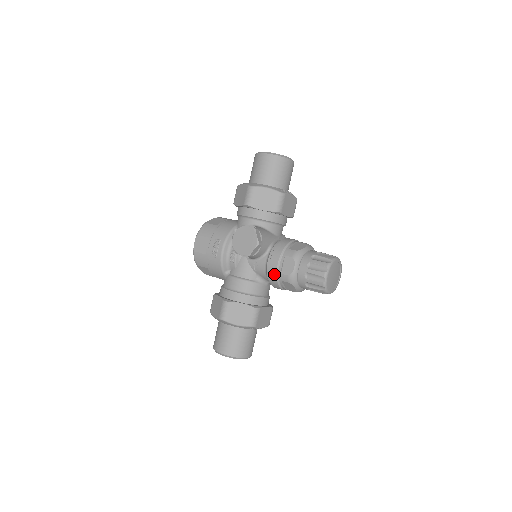
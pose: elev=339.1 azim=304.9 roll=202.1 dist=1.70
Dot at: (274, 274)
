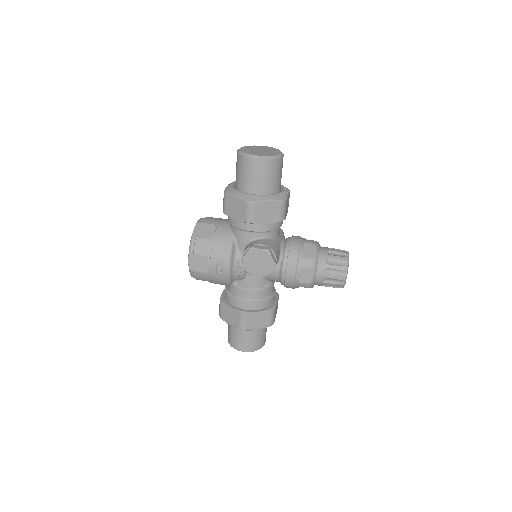
Dot at: (291, 283)
